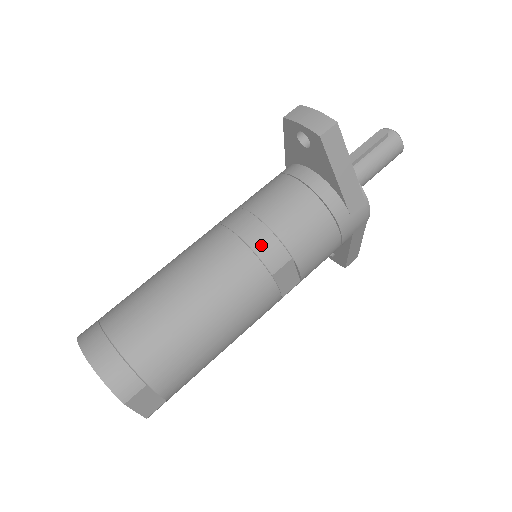
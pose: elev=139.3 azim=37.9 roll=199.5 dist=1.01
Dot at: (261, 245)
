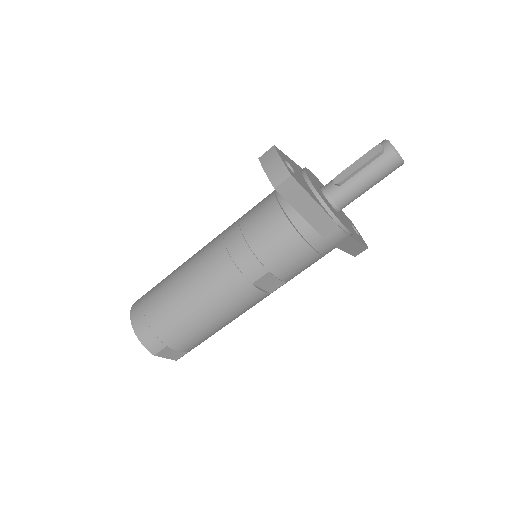
Dot at: (242, 261)
